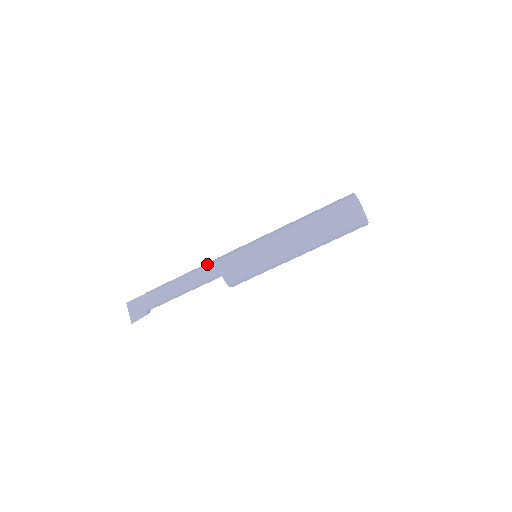
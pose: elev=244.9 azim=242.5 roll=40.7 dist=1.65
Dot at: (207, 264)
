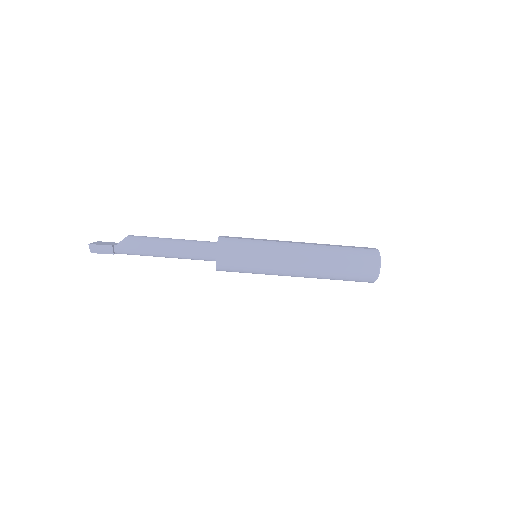
Dot at: occluded
